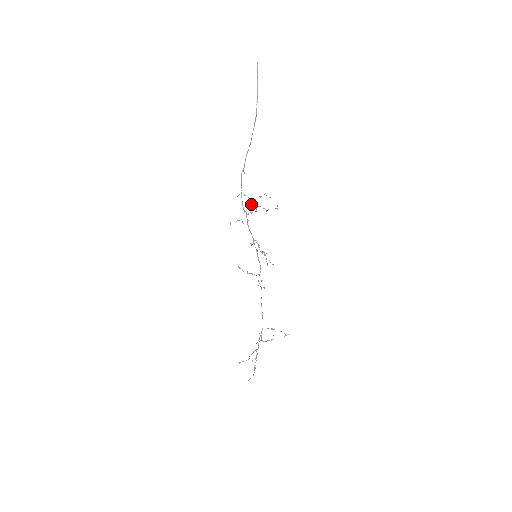
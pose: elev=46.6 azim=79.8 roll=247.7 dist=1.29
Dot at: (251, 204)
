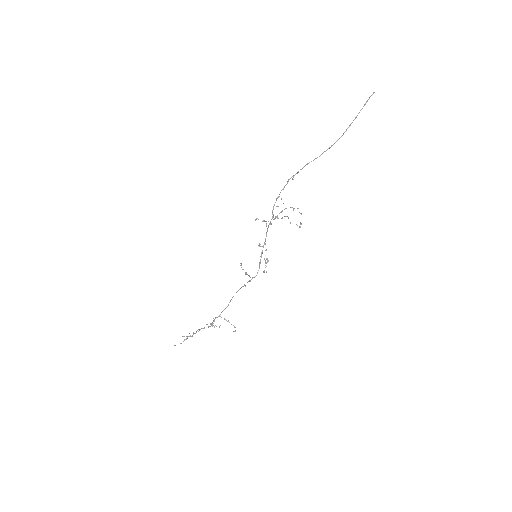
Dot at: (282, 210)
